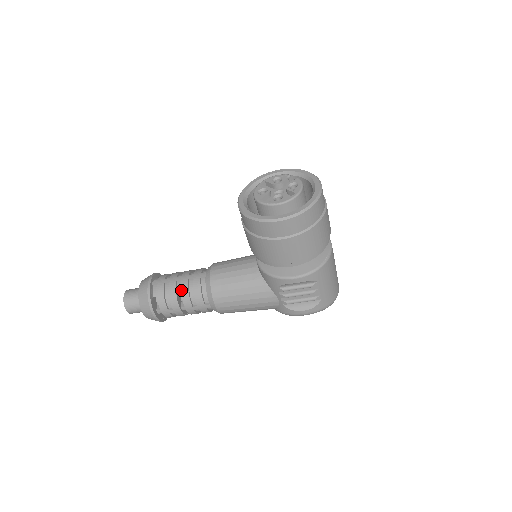
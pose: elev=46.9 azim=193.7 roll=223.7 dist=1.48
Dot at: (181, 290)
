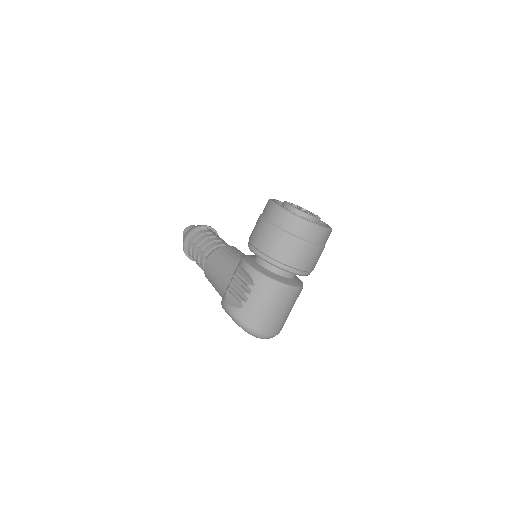
Dot at: (210, 239)
